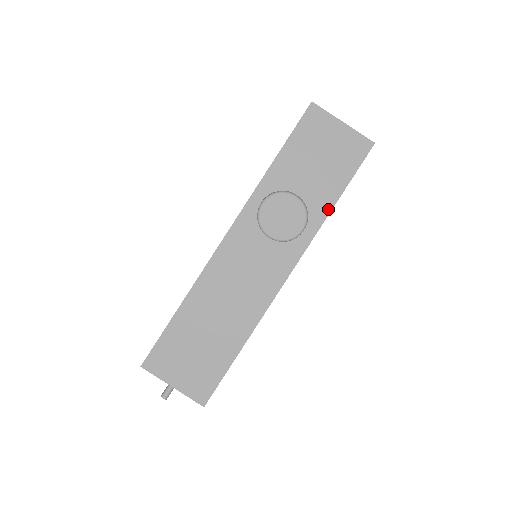
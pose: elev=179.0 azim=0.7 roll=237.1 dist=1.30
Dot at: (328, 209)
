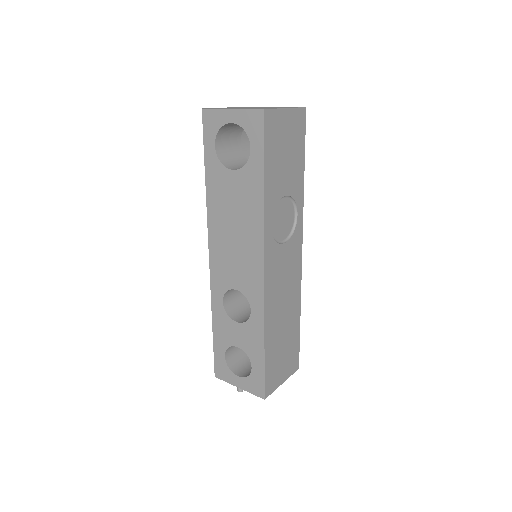
Dot at: (302, 186)
